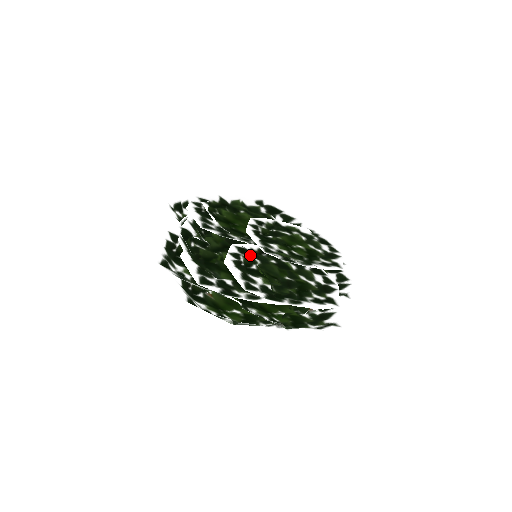
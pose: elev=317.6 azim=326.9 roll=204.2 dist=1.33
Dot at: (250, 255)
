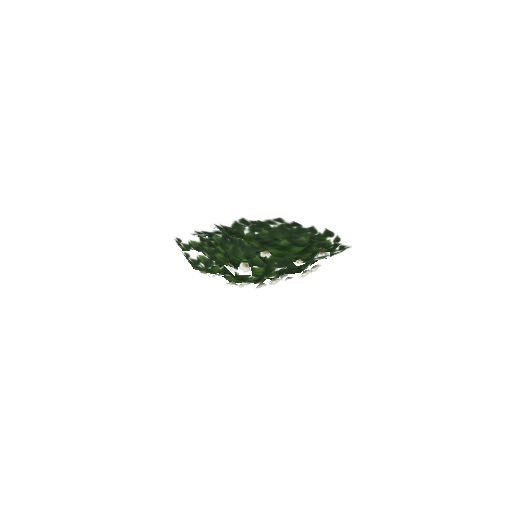
Dot at: occluded
